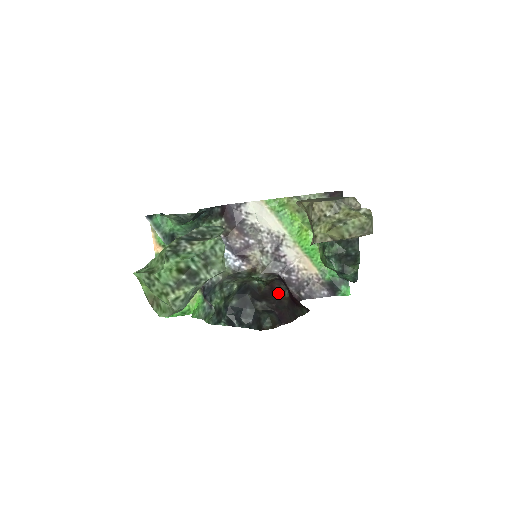
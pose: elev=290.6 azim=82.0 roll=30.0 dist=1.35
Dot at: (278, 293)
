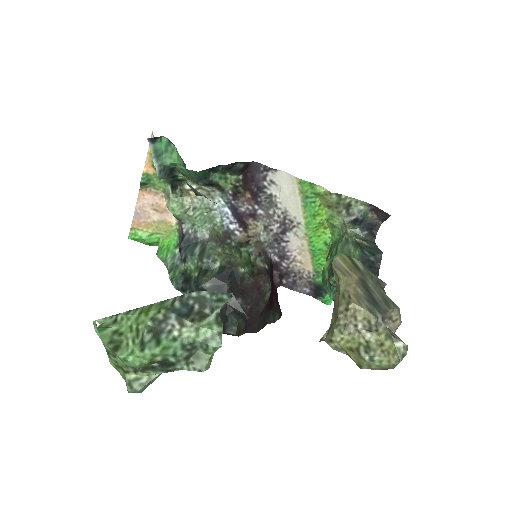
Dot at: (259, 292)
